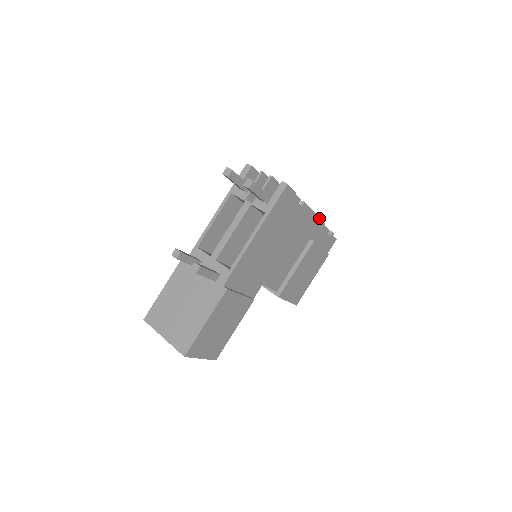
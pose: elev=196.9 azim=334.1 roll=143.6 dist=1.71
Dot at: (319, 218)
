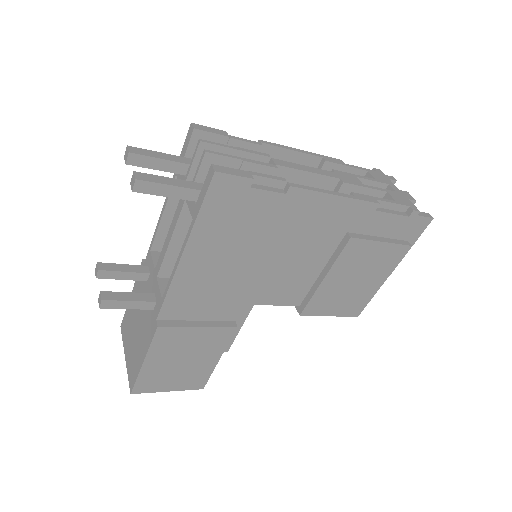
Dot at: (356, 199)
